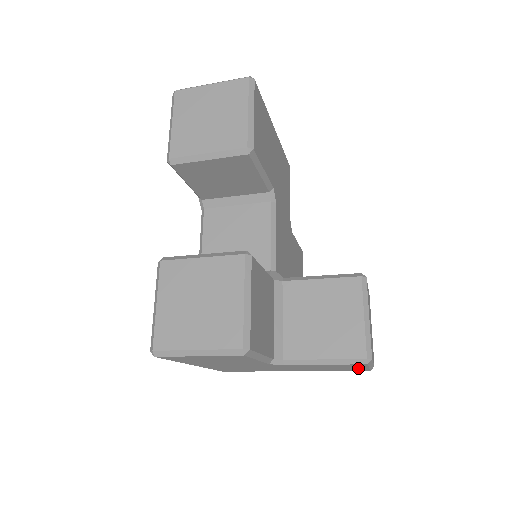
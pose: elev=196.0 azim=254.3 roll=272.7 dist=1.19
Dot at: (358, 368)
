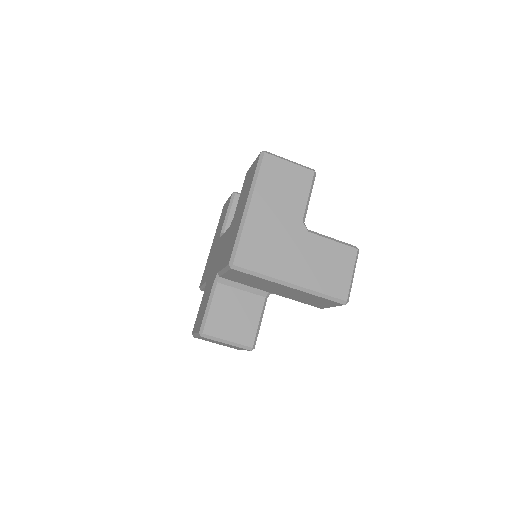
Dot at: (344, 278)
